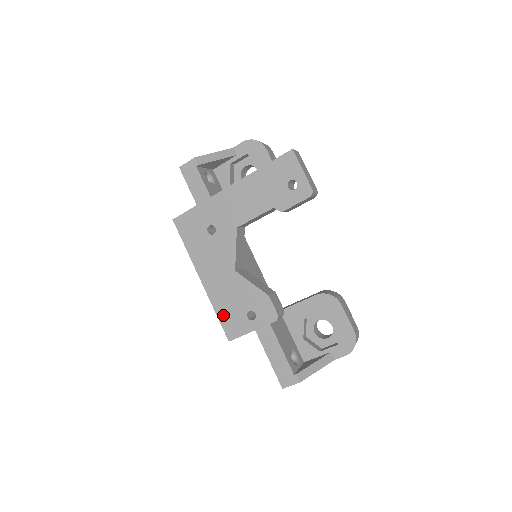
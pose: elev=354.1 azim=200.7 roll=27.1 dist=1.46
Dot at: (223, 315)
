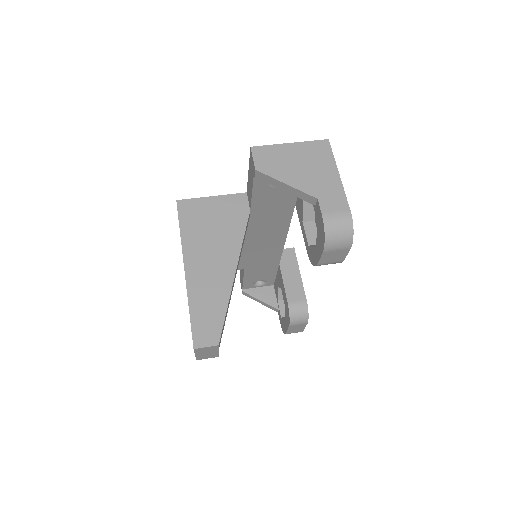
Dot at: occluded
